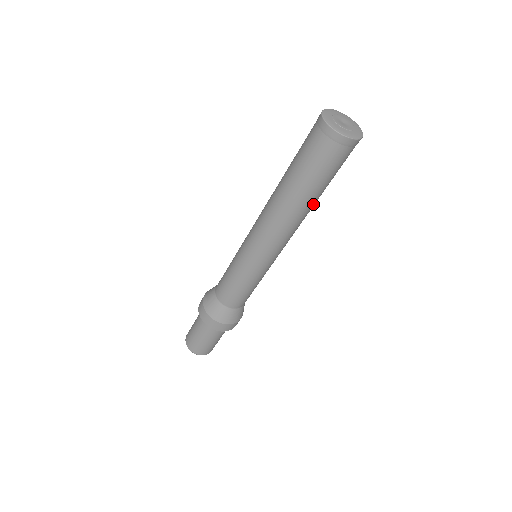
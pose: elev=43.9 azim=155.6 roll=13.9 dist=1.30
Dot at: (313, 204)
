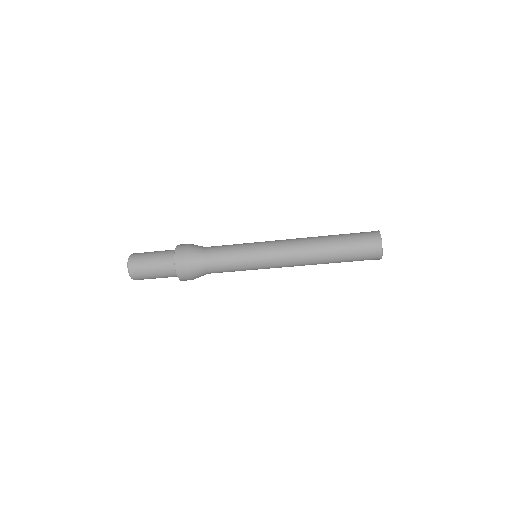
Dot at: (325, 260)
